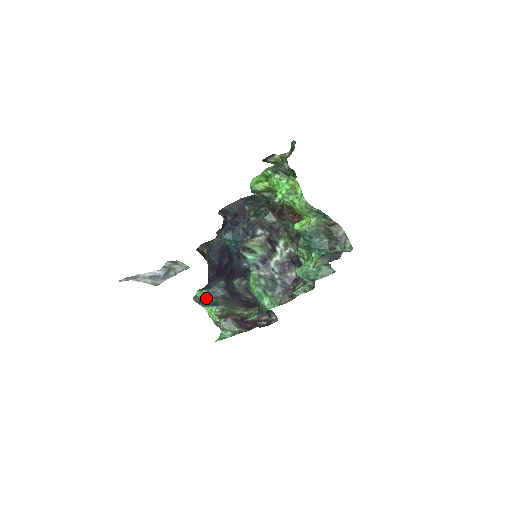
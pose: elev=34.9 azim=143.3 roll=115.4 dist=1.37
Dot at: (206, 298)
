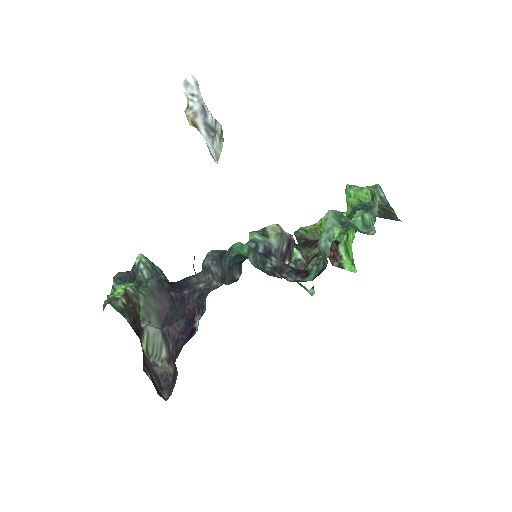
Dot at: (145, 263)
